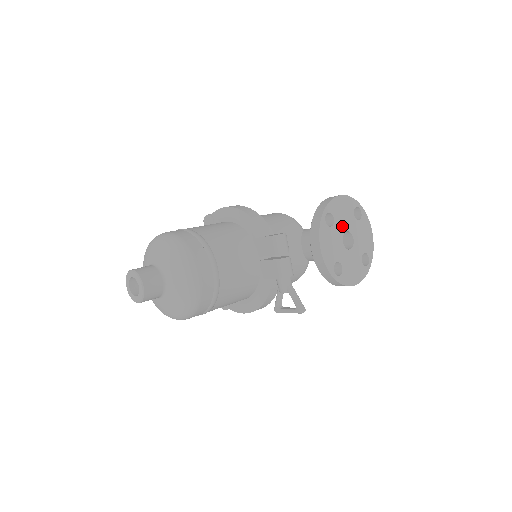
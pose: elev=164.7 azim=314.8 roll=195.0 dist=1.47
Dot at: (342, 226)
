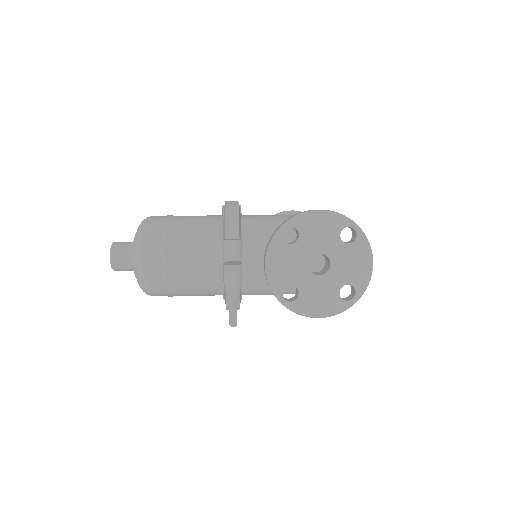
Dot at: (312, 246)
